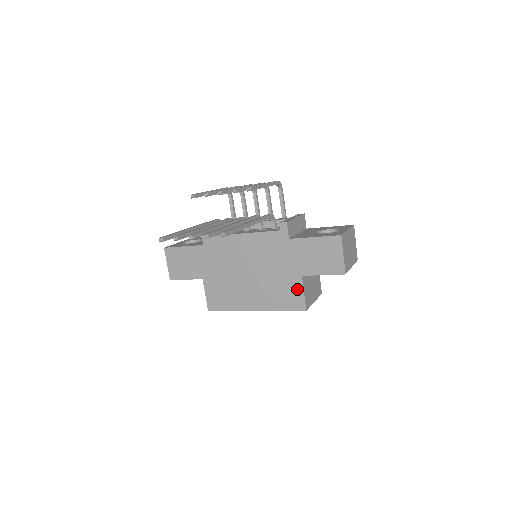
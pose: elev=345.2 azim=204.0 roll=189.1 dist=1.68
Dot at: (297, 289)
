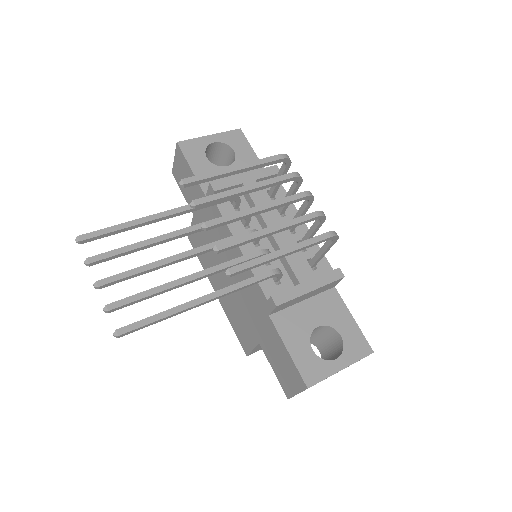
Dot at: (250, 340)
